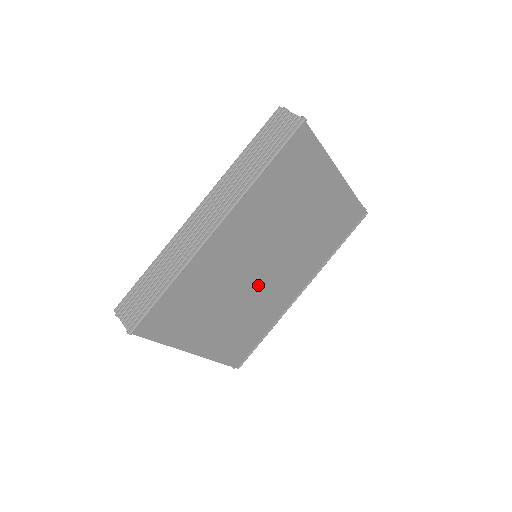
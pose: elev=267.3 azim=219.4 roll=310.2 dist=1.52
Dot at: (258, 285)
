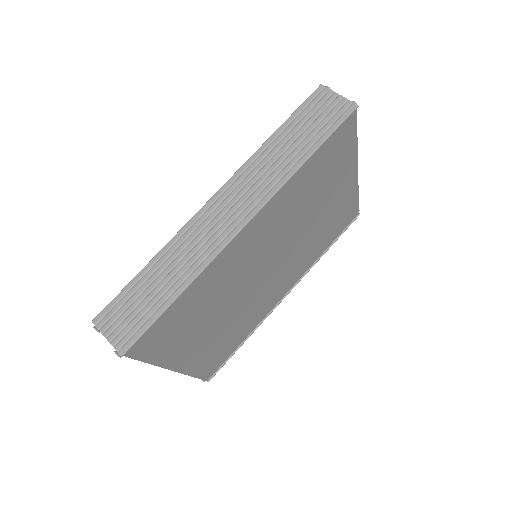
Dot at: (255, 290)
